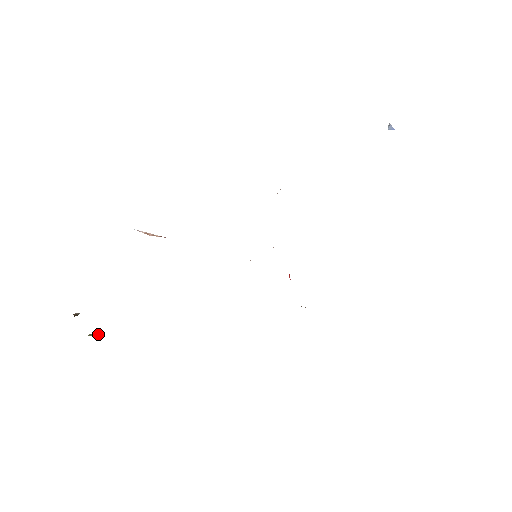
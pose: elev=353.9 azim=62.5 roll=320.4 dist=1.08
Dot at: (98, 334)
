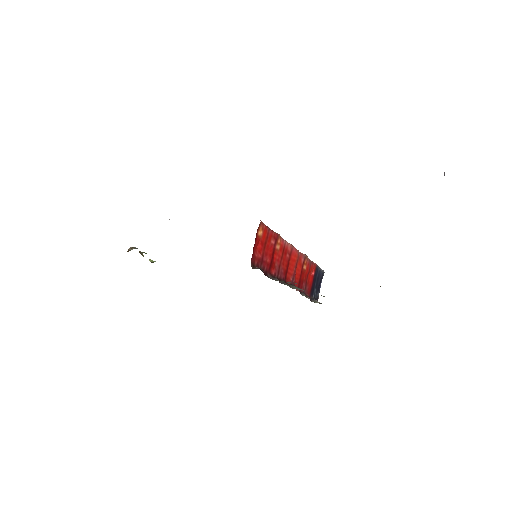
Dot at: (155, 261)
